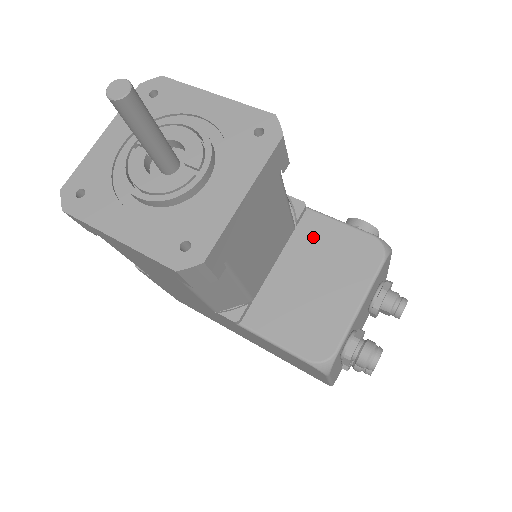
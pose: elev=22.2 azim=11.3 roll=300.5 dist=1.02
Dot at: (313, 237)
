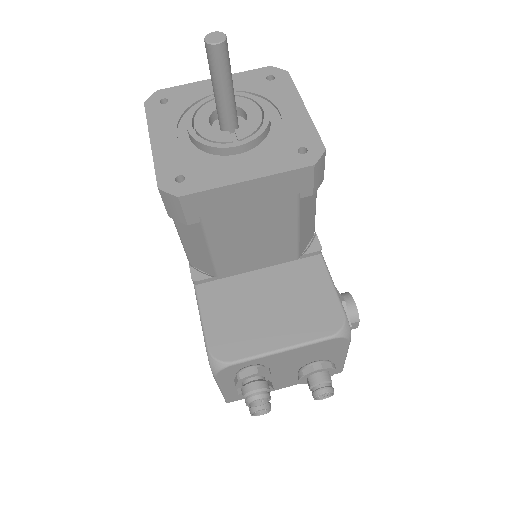
Dot at: (303, 276)
